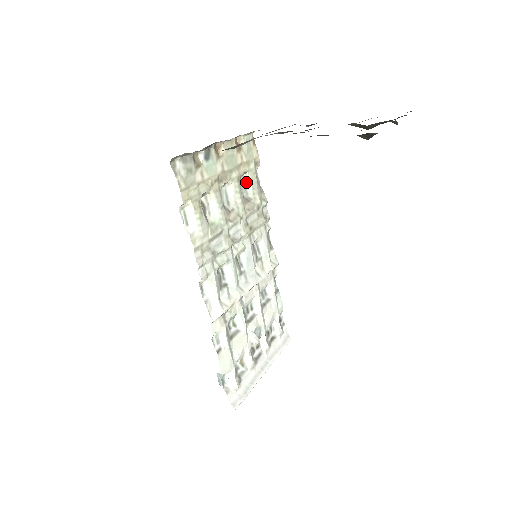
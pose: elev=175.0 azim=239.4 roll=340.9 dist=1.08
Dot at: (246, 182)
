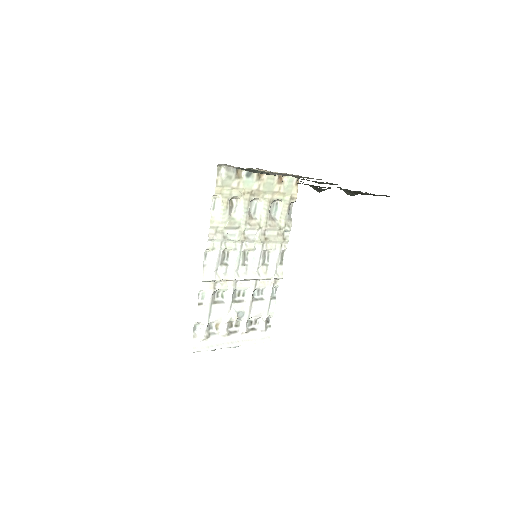
Dot at: (278, 207)
